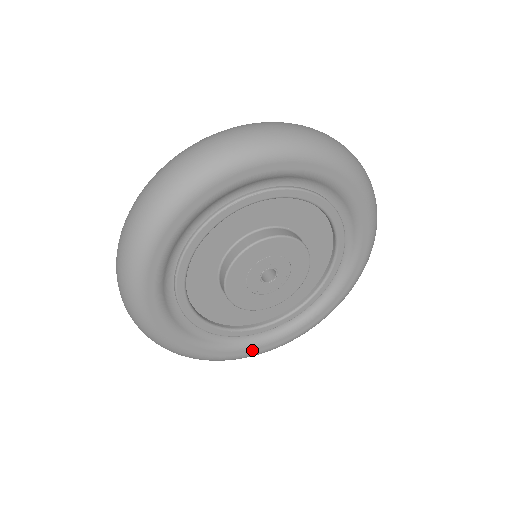
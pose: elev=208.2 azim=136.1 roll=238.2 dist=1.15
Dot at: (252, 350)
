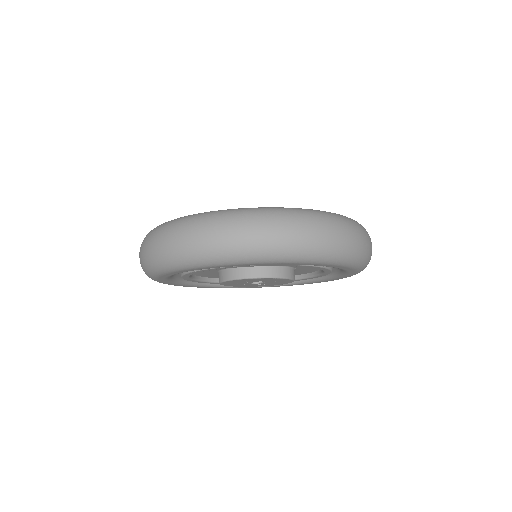
Dot at: occluded
